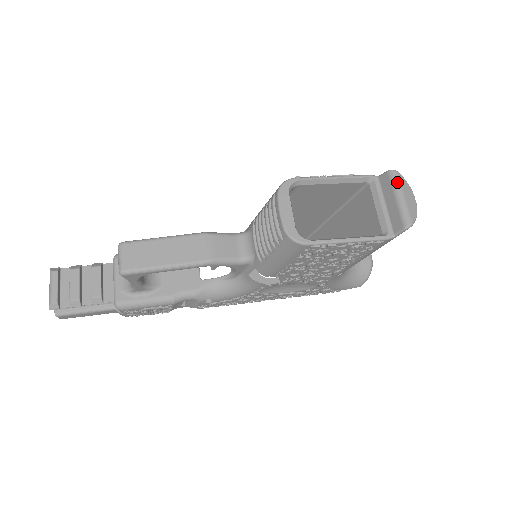
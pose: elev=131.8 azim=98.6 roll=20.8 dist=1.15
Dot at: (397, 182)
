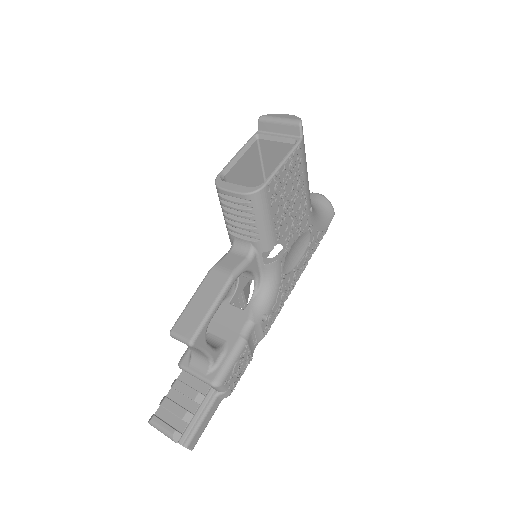
Dot at: (269, 118)
